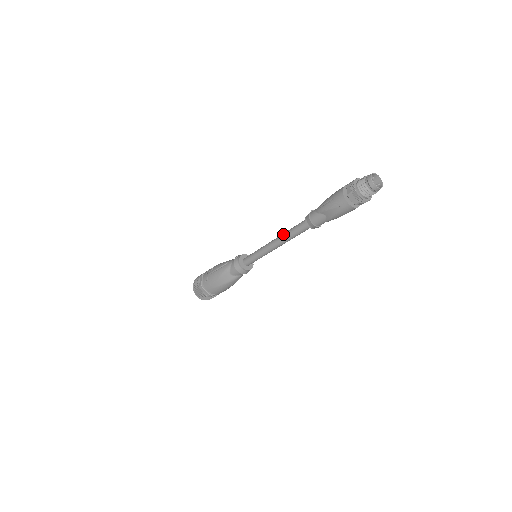
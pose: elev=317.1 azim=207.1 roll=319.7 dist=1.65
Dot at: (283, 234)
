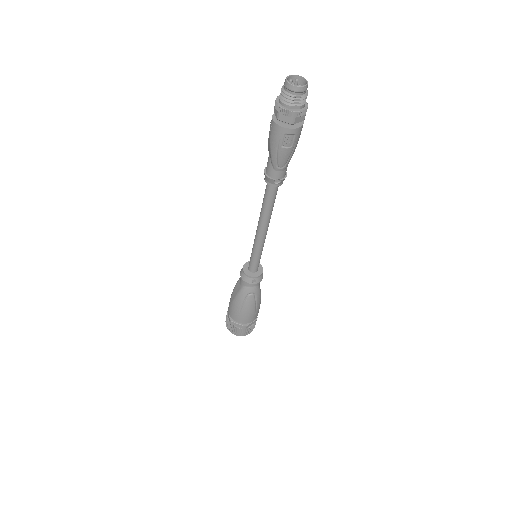
Dot at: occluded
